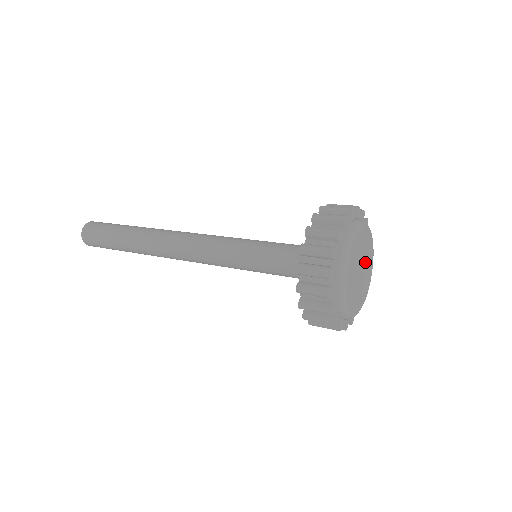
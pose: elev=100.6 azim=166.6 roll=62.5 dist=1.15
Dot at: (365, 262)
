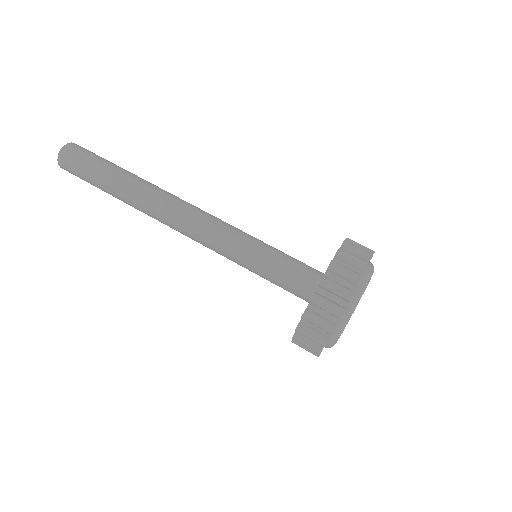
Dot at: occluded
